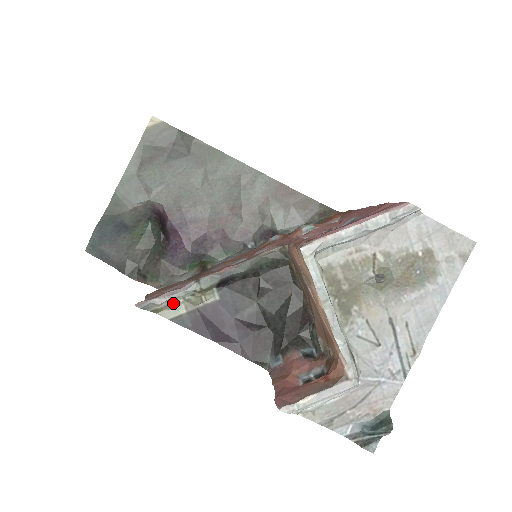
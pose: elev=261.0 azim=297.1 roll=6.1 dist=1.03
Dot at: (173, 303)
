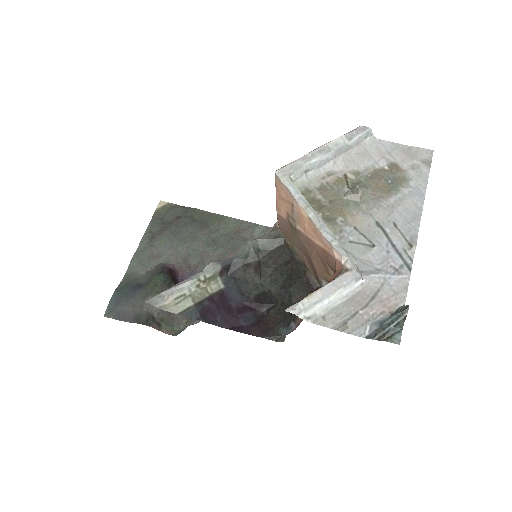
Dot at: (180, 297)
